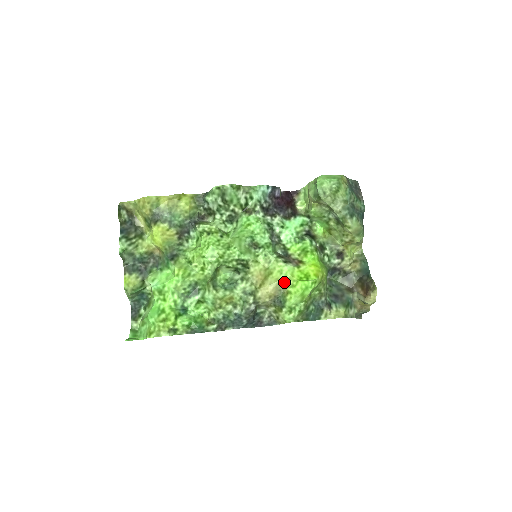
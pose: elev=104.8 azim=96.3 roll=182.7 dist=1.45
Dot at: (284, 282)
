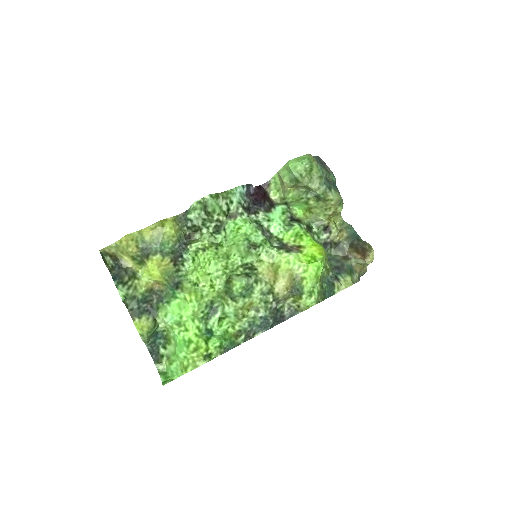
Dot at: (295, 270)
